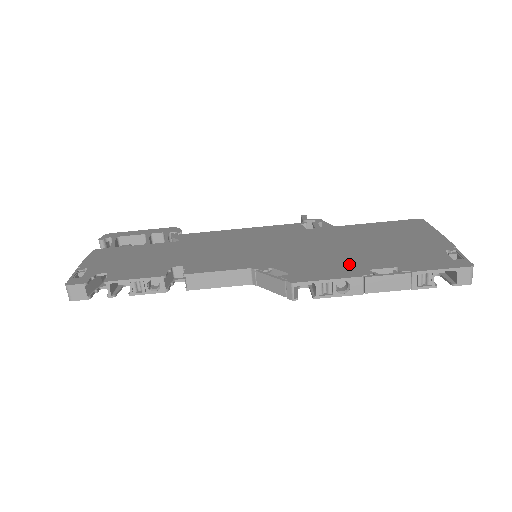
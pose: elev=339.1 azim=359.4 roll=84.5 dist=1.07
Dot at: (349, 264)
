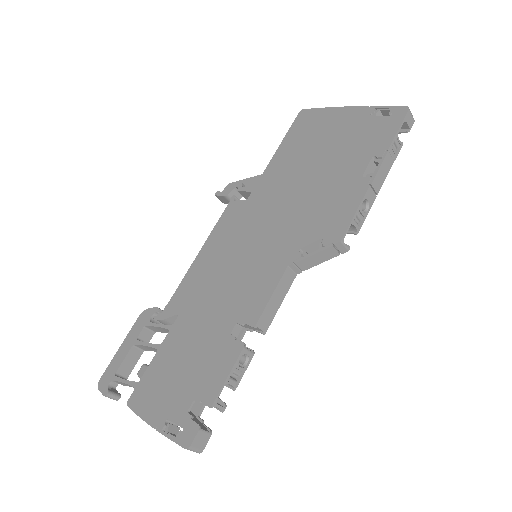
Dot at: (341, 188)
